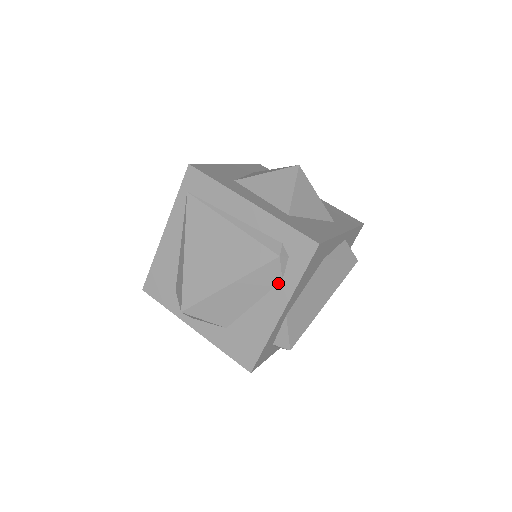
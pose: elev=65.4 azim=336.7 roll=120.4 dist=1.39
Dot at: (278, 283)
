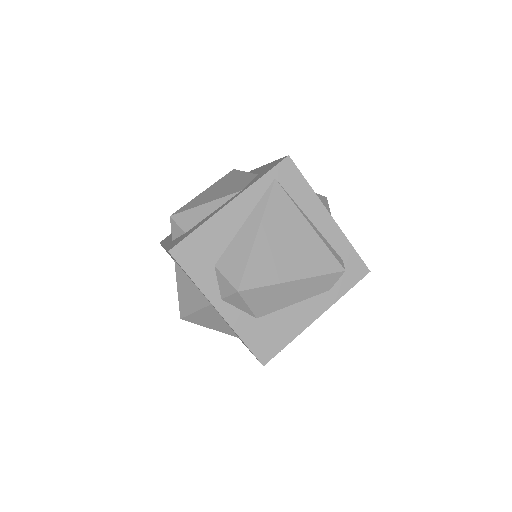
Dot at: (325, 291)
